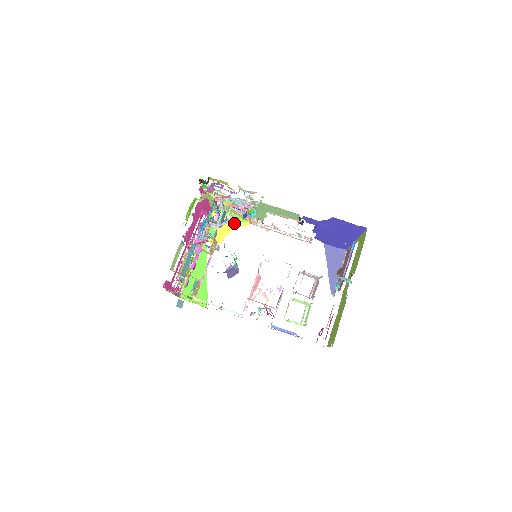
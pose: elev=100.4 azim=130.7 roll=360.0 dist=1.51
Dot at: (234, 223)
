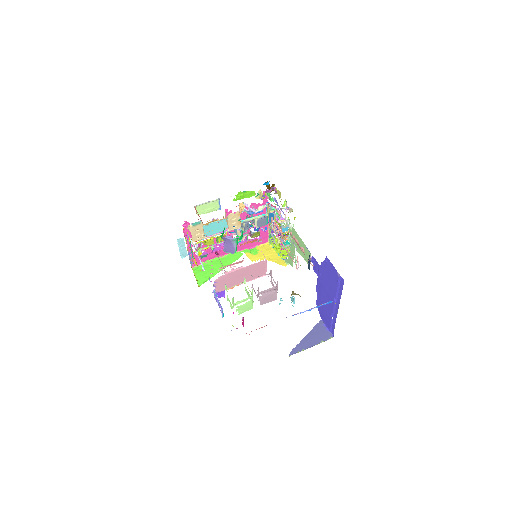
Dot at: (274, 258)
